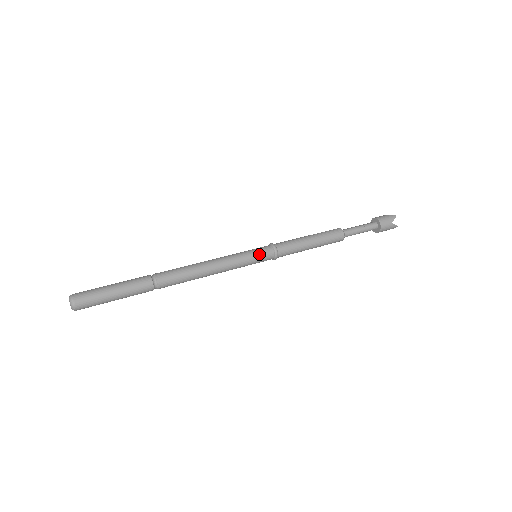
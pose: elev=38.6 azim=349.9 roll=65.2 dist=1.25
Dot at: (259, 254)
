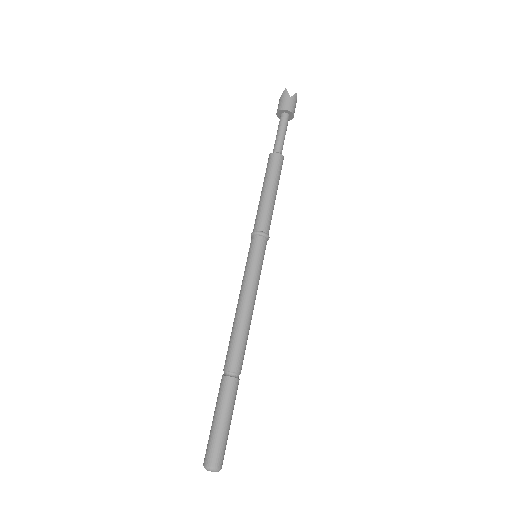
Dot at: occluded
